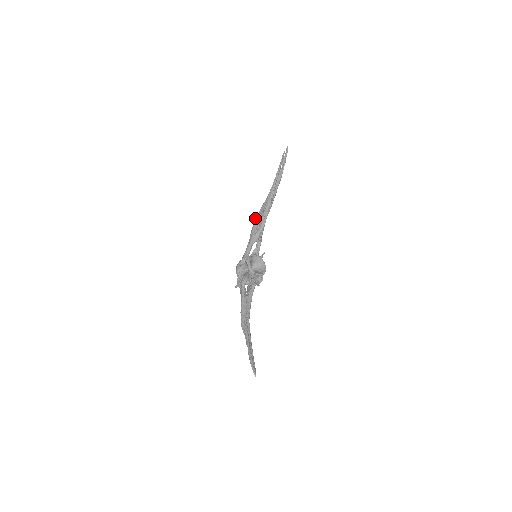
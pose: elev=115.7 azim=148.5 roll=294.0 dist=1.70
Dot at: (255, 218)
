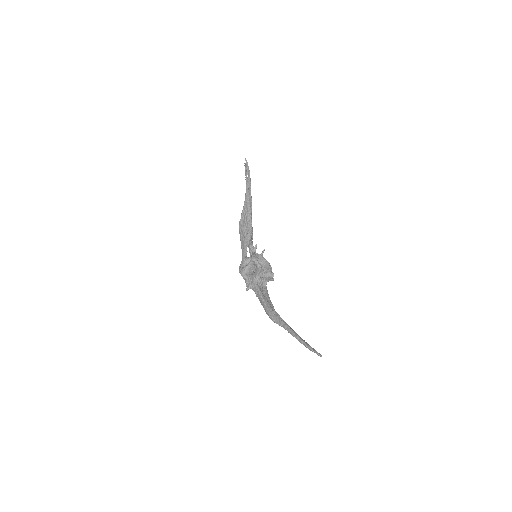
Dot at: (239, 224)
